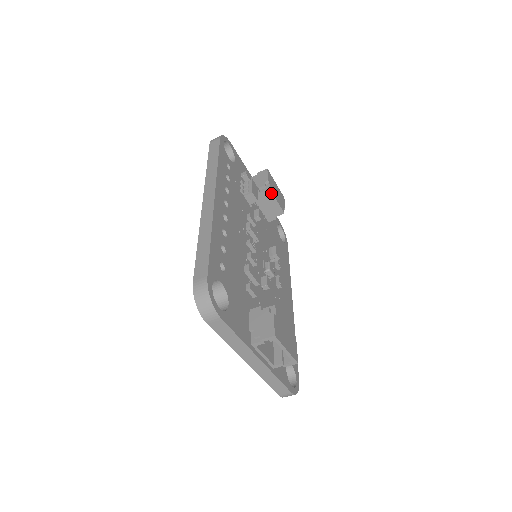
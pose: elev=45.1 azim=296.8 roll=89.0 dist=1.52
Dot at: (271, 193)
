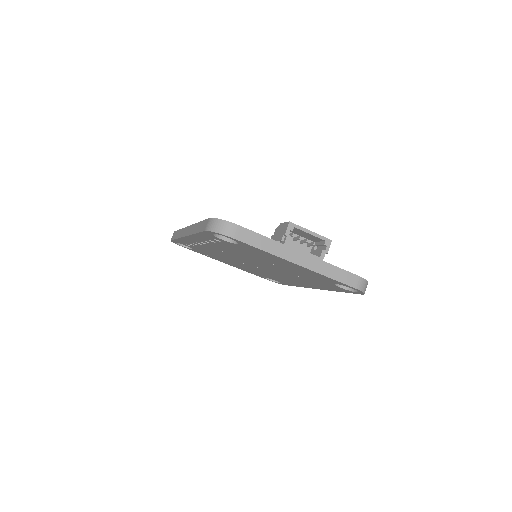
Dot at: occluded
